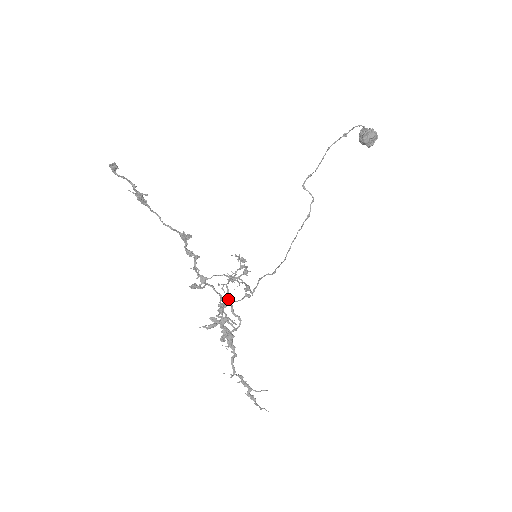
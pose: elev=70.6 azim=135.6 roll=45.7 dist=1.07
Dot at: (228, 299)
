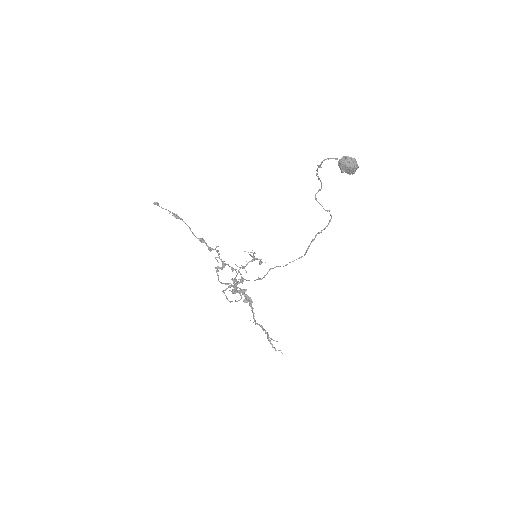
Dot at: occluded
